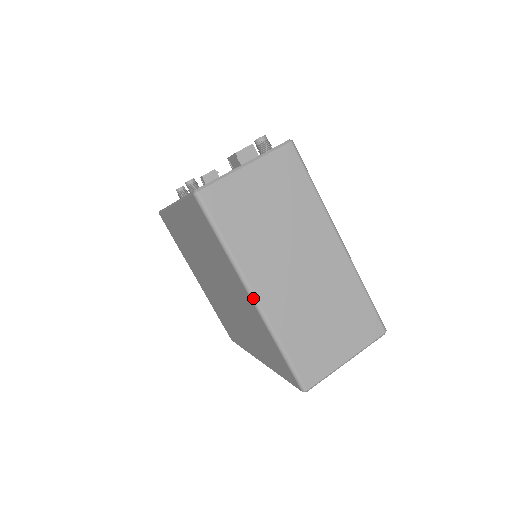
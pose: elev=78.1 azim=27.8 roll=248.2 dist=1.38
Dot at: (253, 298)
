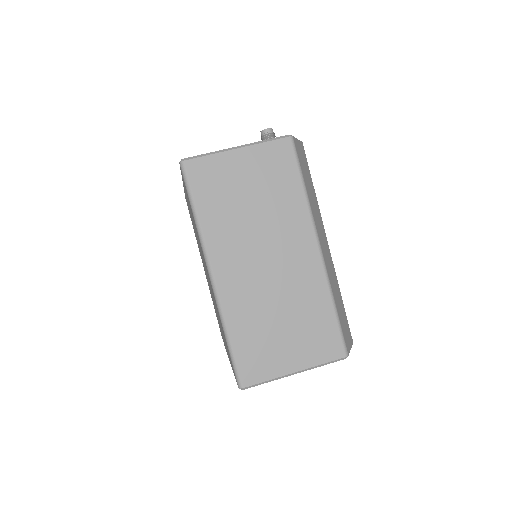
Dot at: (211, 277)
